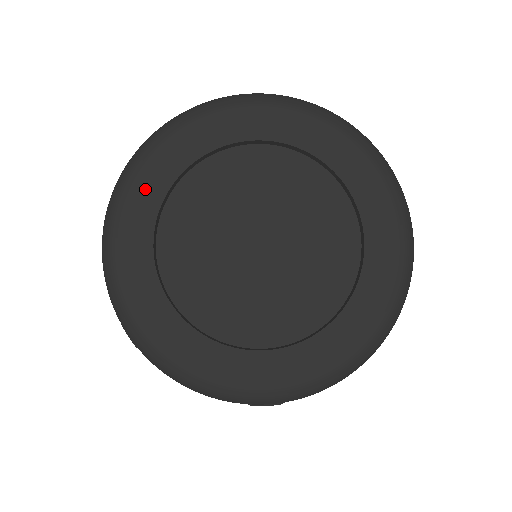
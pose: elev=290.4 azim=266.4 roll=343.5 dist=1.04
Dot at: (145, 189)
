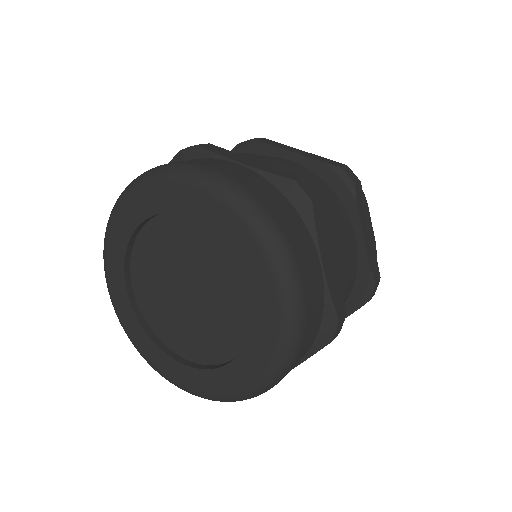
Dot at: (153, 197)
